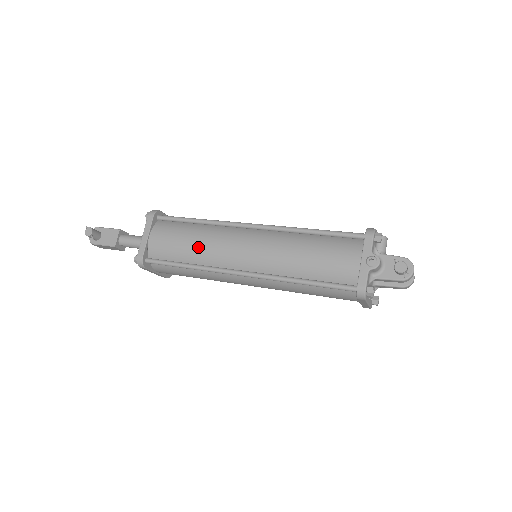
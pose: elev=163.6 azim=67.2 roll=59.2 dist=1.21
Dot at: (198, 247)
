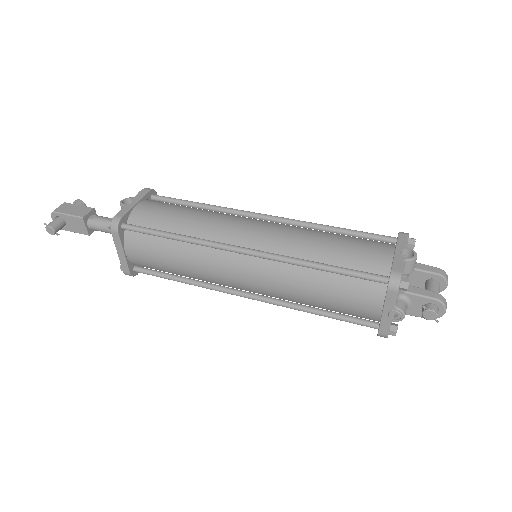
Dot at: (187, 271)
